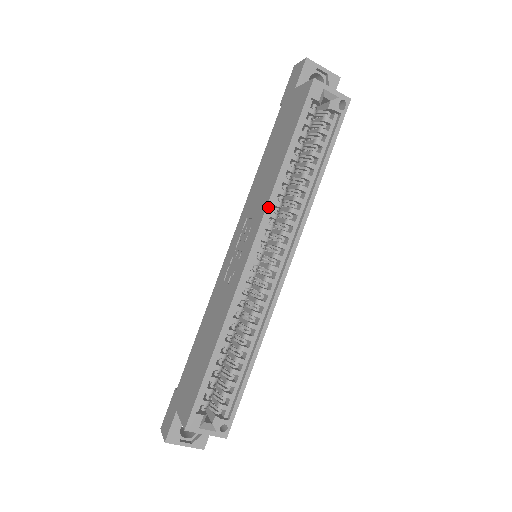
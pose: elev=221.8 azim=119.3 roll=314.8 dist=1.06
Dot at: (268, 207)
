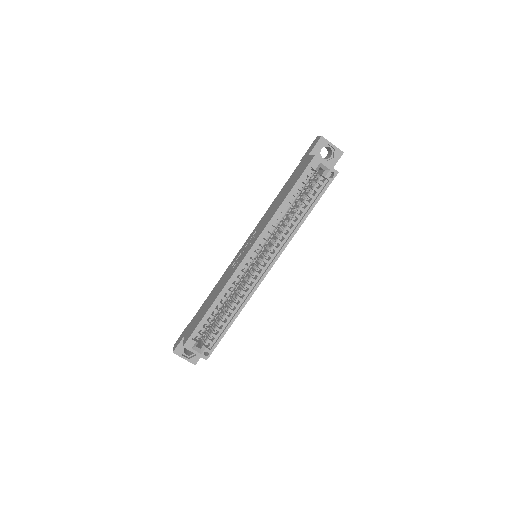
Dot at: (265, 229)
